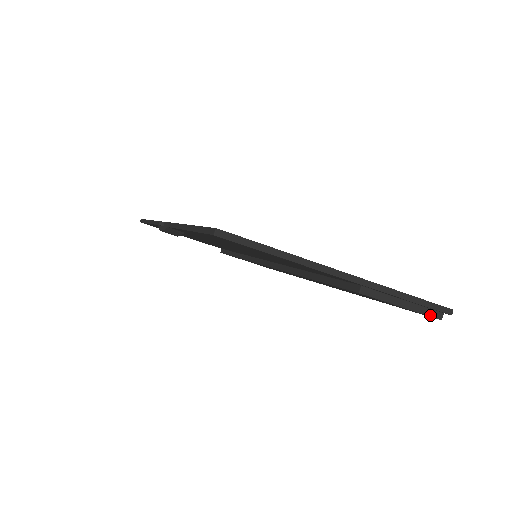
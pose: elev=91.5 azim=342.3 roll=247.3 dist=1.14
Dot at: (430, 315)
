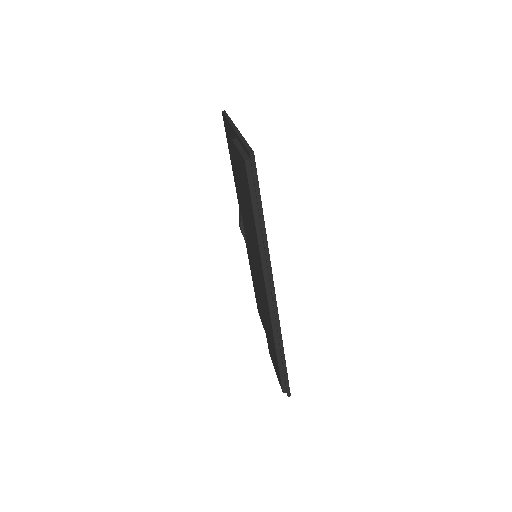
Dot at: (243, 156)
